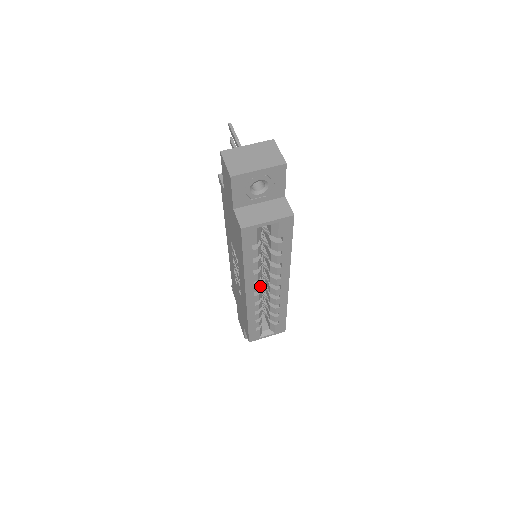
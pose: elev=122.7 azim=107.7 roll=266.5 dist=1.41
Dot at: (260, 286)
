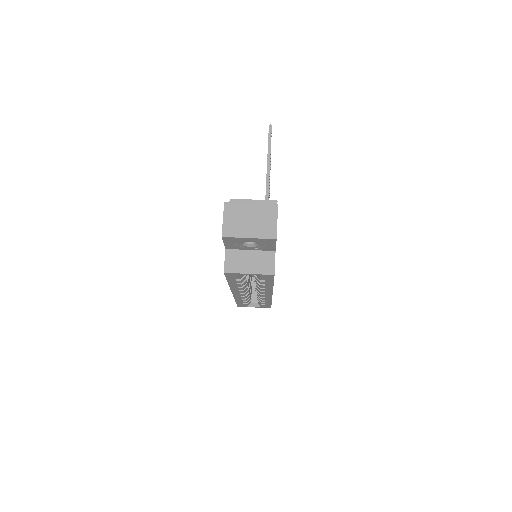
Dot at: (246, 290)
